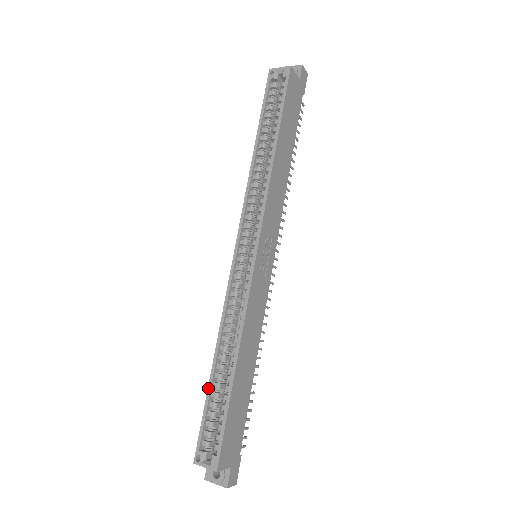
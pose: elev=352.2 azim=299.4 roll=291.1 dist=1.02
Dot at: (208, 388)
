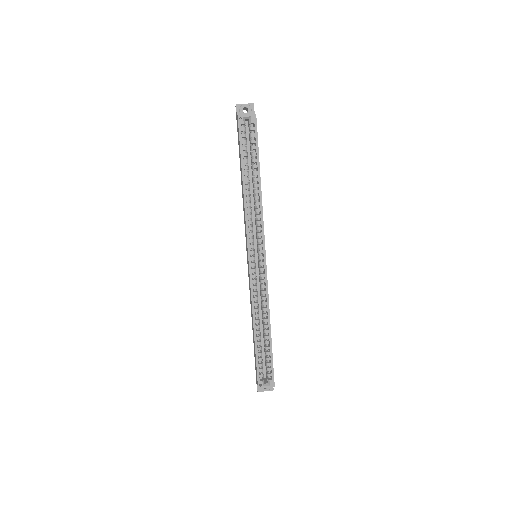
Dot at: (255, 347)
